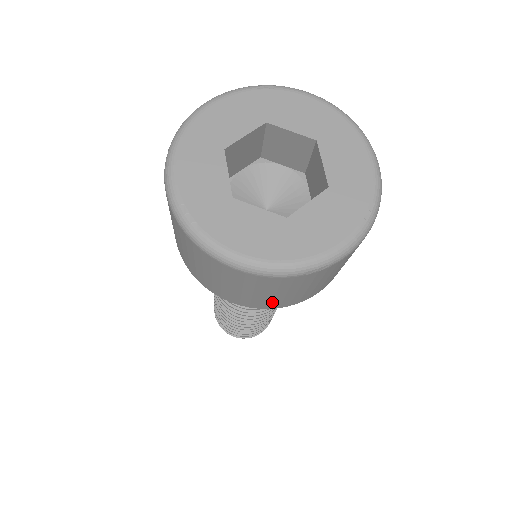
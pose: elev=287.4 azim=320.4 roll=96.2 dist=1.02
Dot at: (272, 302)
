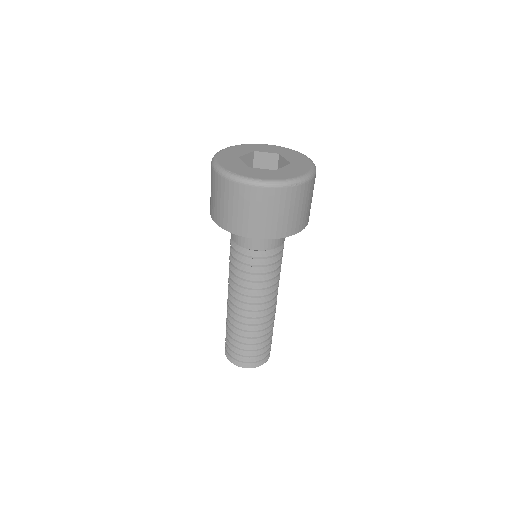
Dot at: (277, 227)
